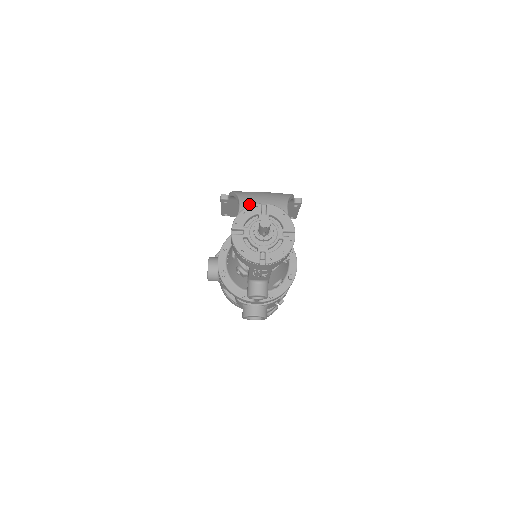
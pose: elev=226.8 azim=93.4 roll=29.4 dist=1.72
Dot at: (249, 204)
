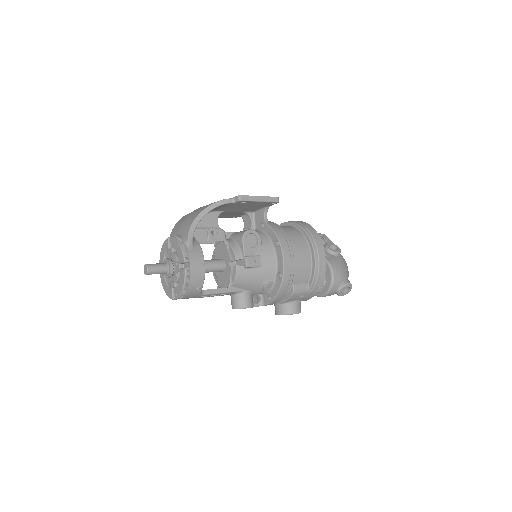
Dot at: occluded
